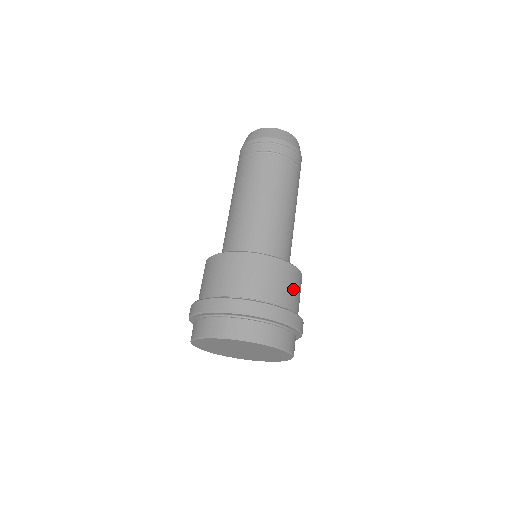
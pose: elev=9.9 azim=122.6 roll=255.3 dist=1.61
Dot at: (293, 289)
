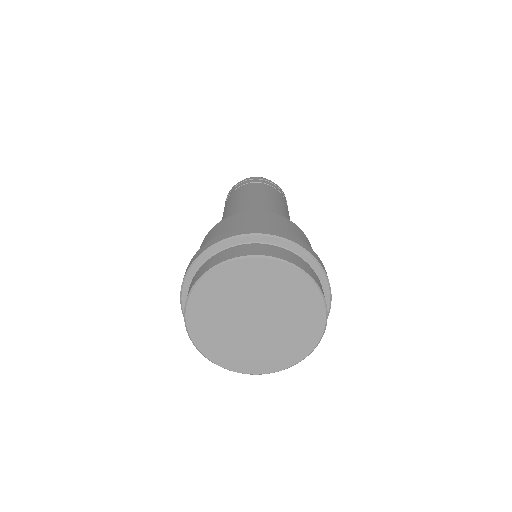
Dot at: occluded
